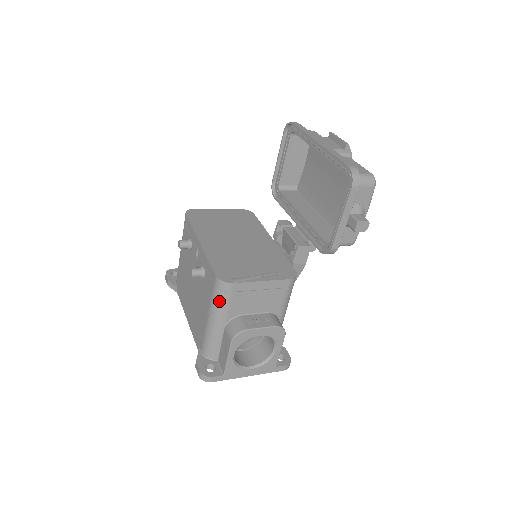
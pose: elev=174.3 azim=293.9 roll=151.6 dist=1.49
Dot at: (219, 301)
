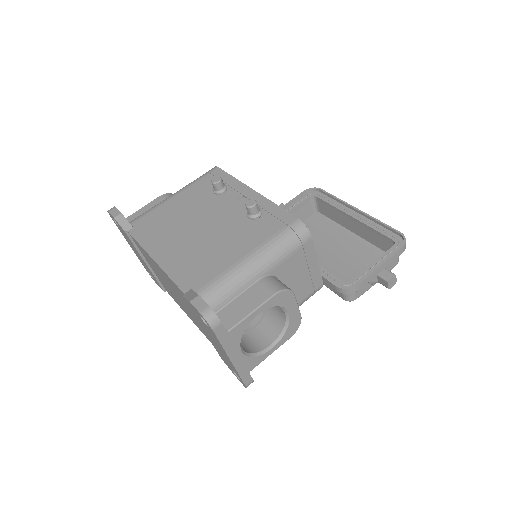
Dot at: (284, 244)
